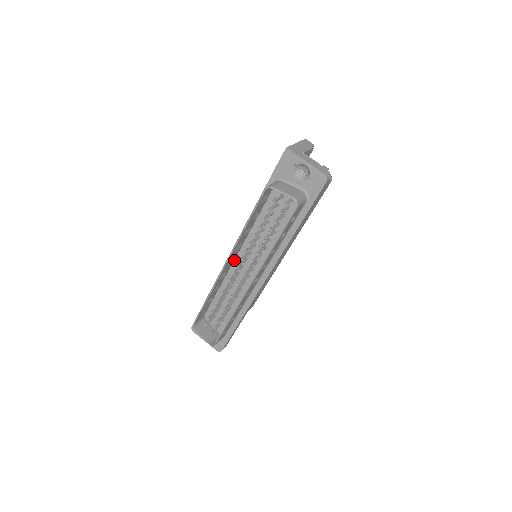
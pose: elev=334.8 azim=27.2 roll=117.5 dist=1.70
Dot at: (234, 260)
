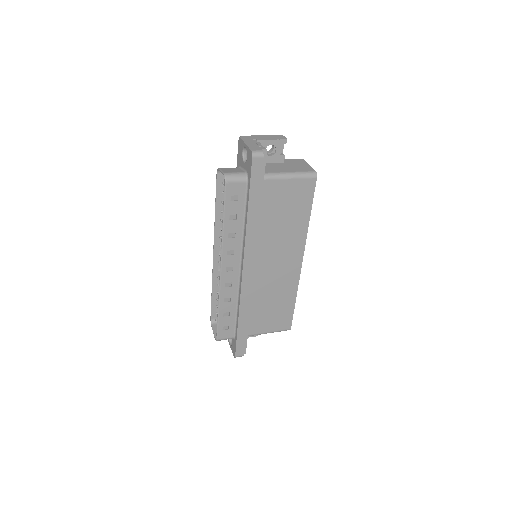
Dot at: occluded
